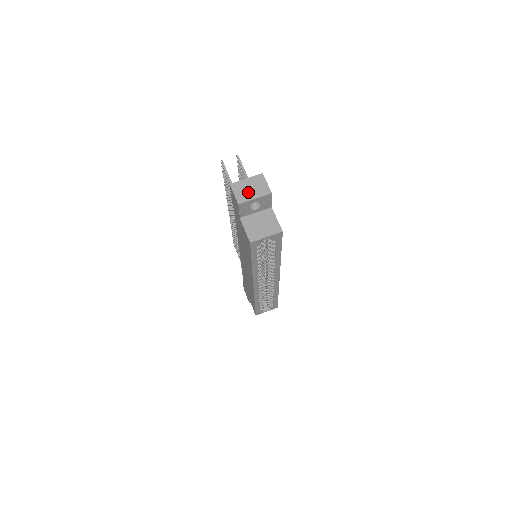
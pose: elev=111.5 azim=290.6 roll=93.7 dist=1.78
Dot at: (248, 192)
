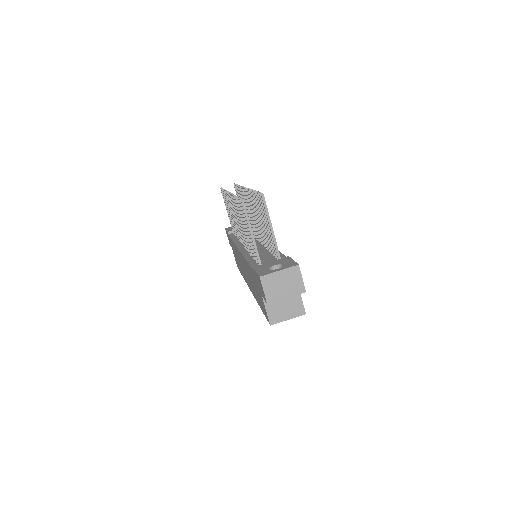
Dot at: (280, 289)
